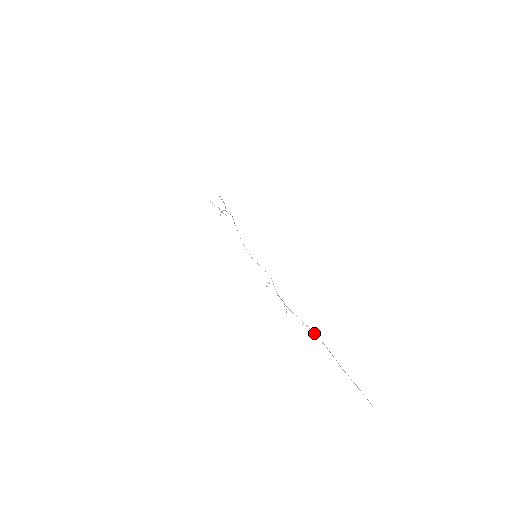
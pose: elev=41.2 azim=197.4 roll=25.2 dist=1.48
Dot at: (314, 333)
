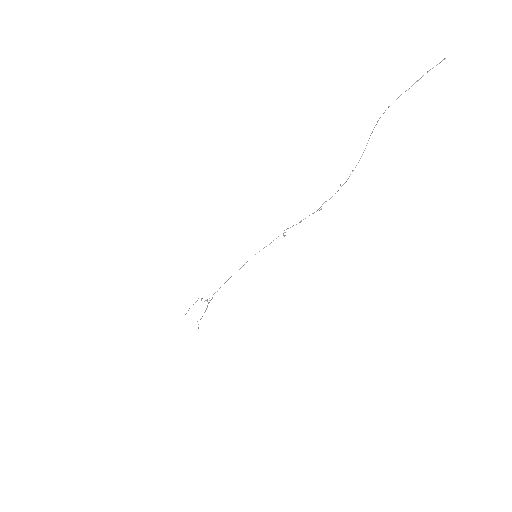
Dot at: occluded
